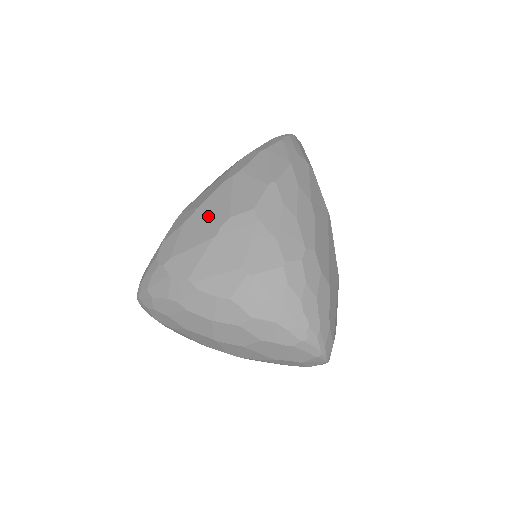
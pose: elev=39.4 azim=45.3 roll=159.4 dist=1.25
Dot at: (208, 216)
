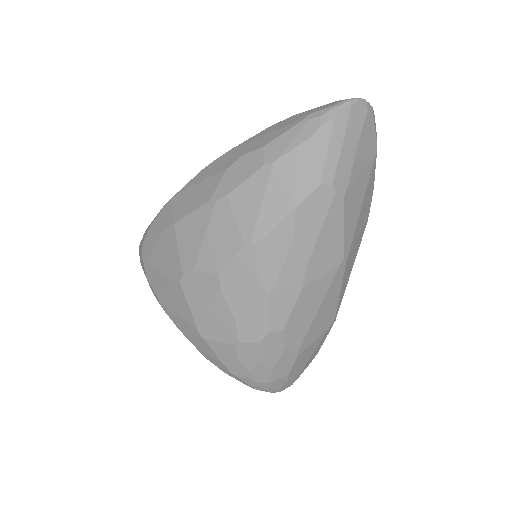
Dot at: (178, 248)
